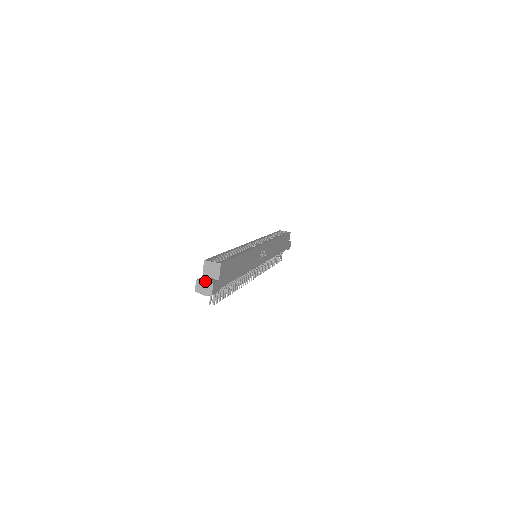
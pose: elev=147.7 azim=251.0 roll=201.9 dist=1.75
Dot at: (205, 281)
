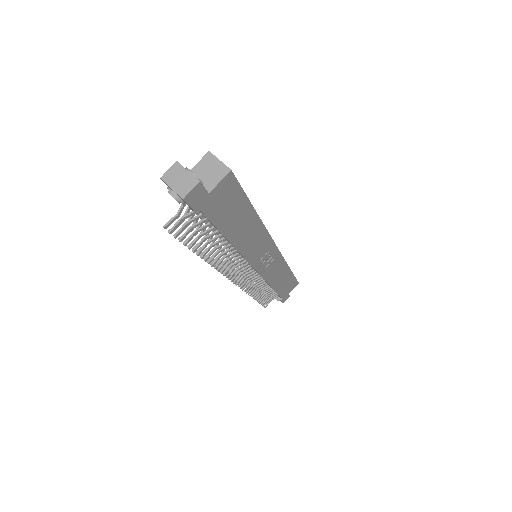
Dot at: (189, 171)
